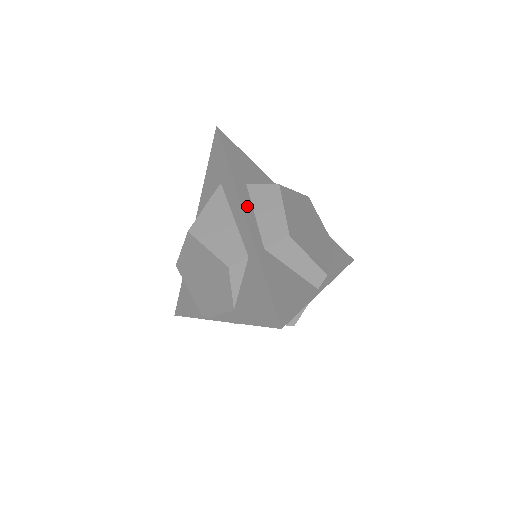
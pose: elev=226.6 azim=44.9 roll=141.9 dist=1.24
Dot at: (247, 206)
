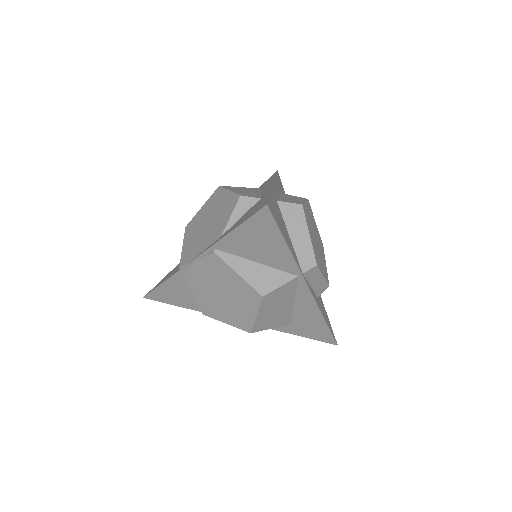
Dot at: (277, 189)
